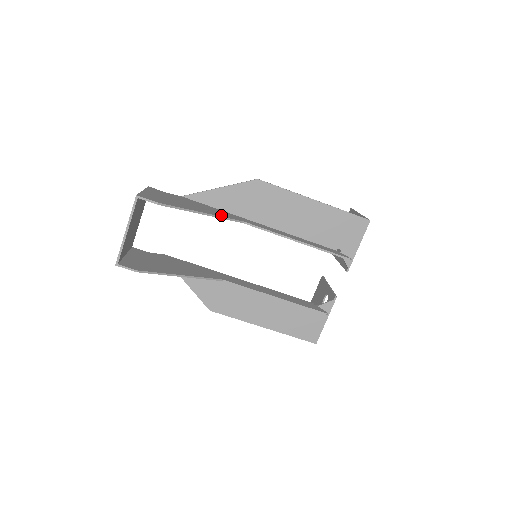
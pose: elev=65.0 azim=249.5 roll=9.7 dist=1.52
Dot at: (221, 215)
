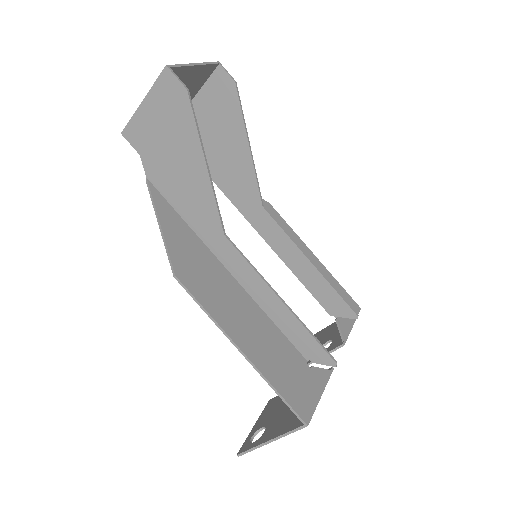
Dot at: (251, 176)
